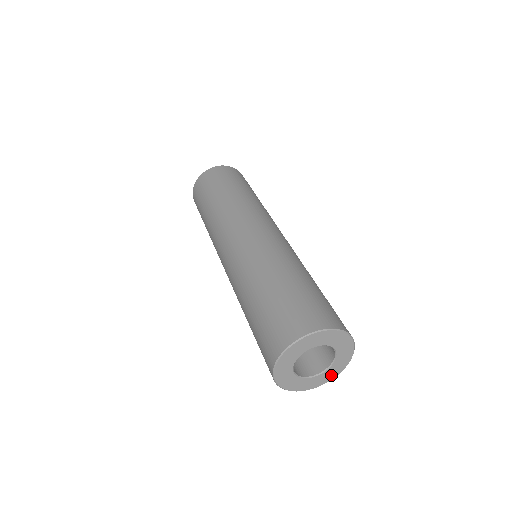
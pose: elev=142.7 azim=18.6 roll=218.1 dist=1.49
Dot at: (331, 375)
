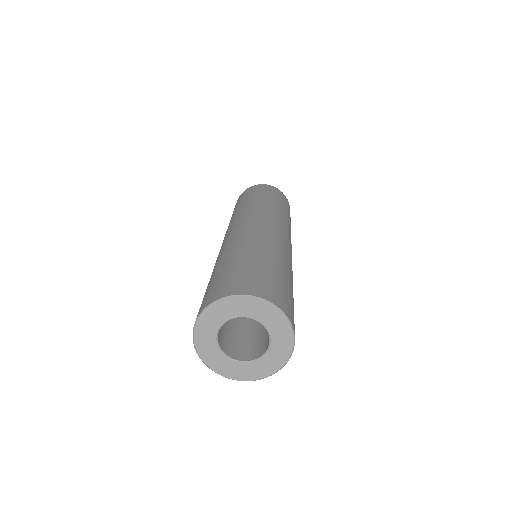
Dot at: (276, 362)
